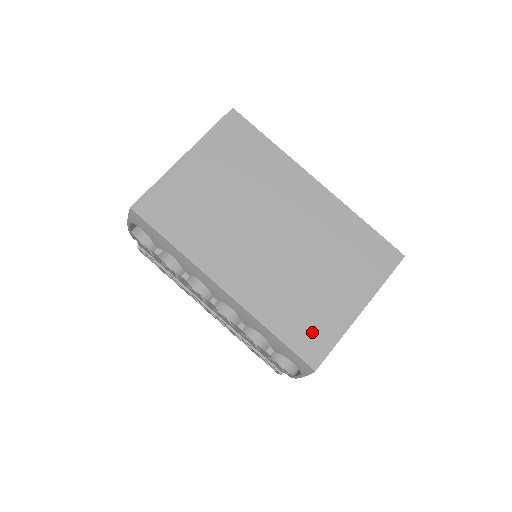
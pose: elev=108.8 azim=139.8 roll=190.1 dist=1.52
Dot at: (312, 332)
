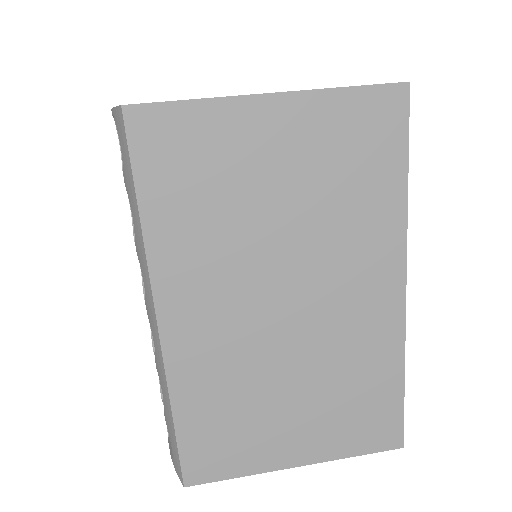
Dot at: (220, 448)
